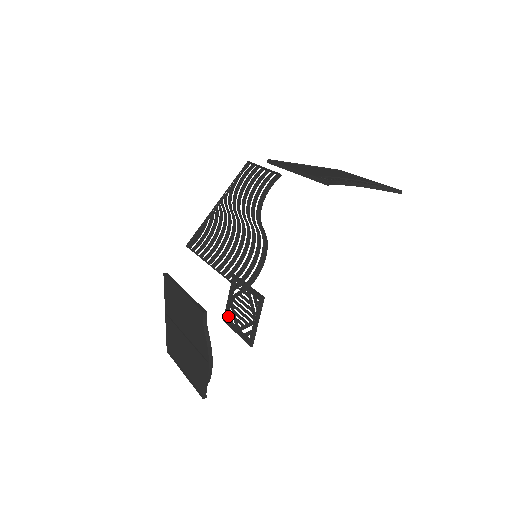
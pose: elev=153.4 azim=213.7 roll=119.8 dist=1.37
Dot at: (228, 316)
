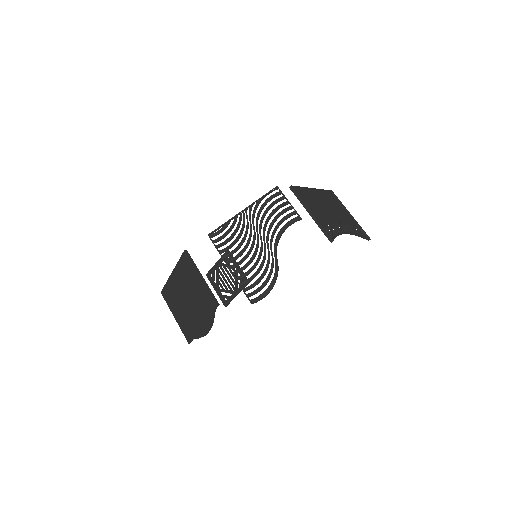
Dot at: occluded
